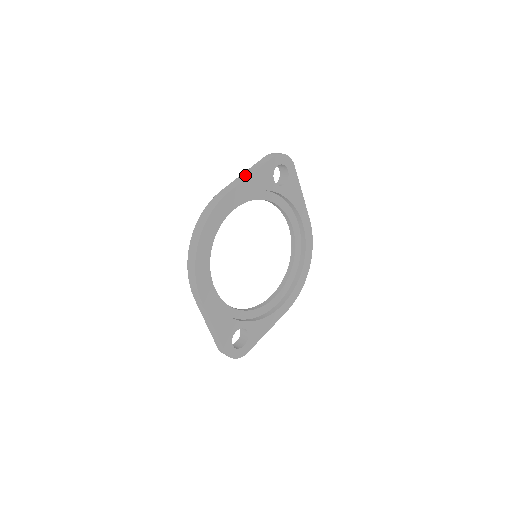
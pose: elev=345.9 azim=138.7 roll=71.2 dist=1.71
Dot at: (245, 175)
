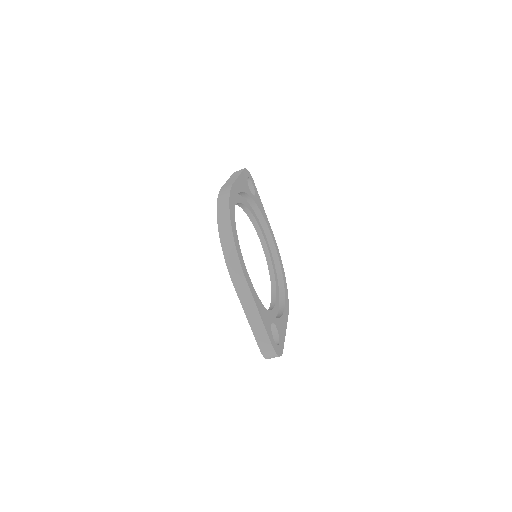
Dot at: (233, 178)
